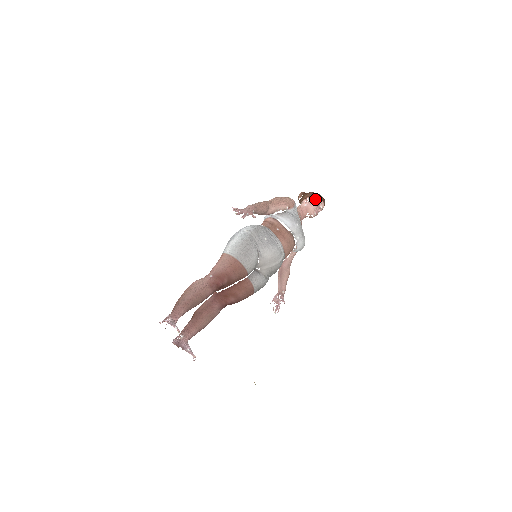
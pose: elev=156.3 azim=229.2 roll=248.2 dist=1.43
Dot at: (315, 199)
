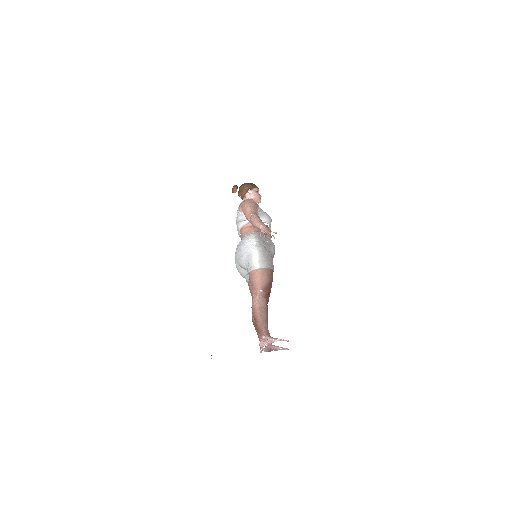
Dot at: (254, 189)
